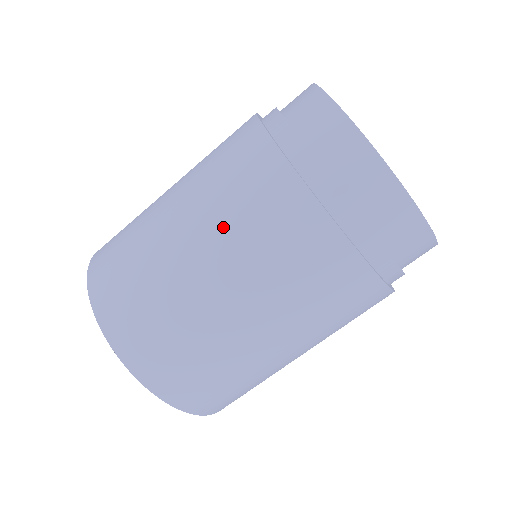
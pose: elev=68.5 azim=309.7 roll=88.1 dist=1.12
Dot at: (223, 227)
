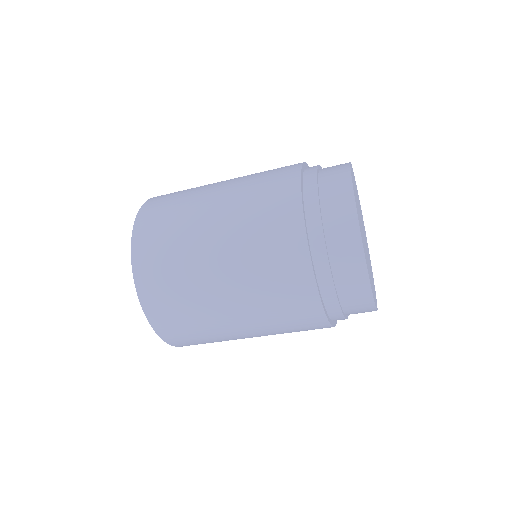
Dot at: (254, 294)
